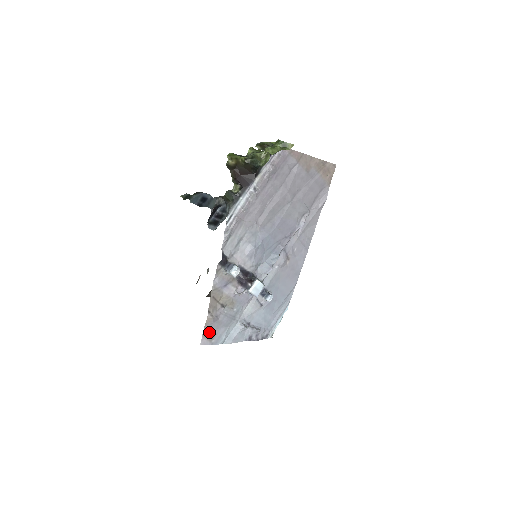
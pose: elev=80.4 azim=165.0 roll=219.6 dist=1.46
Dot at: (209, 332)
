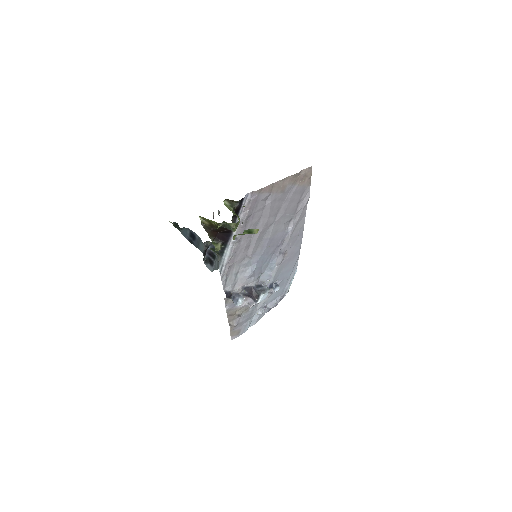
Dot at: (235, 332)
